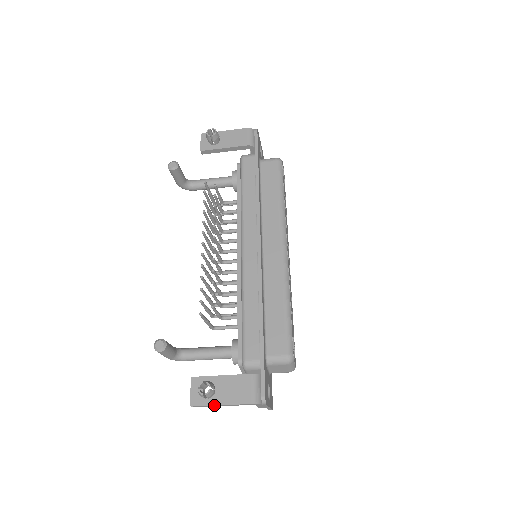
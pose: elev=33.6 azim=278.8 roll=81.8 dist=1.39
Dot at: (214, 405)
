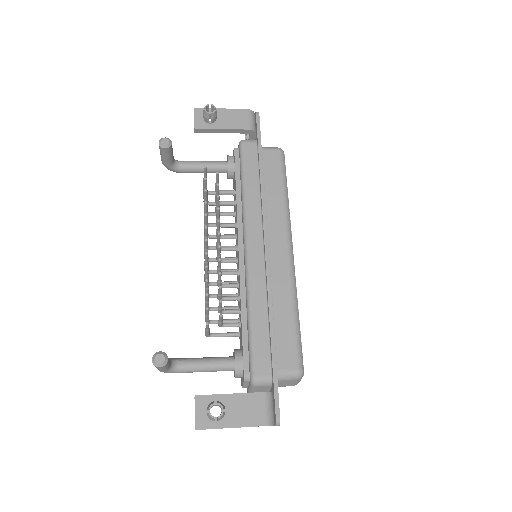
Dot at: occluded
